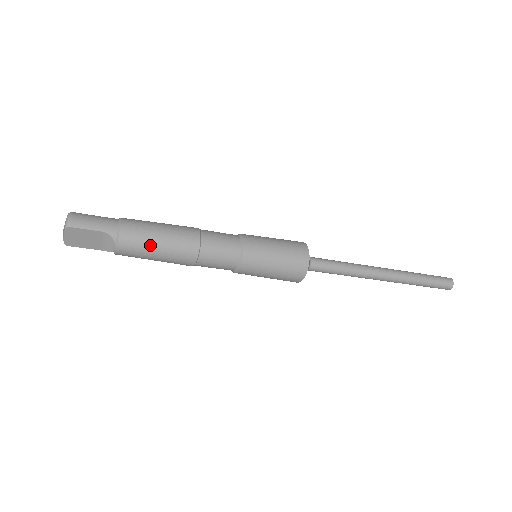
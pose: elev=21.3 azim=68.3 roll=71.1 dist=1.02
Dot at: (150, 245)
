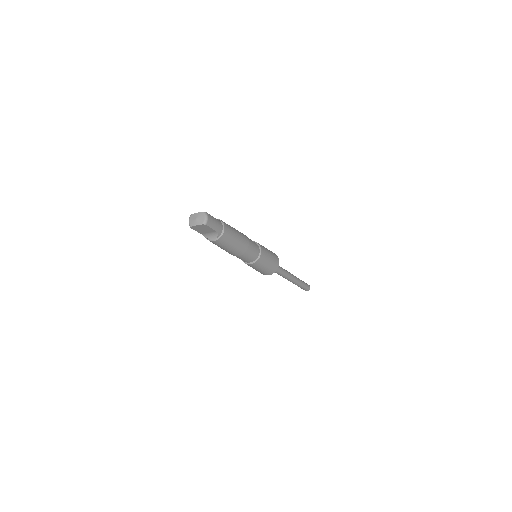
Dot at: (229, 244)
